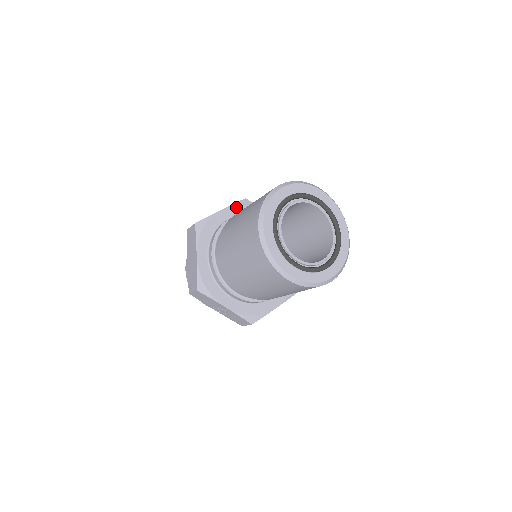
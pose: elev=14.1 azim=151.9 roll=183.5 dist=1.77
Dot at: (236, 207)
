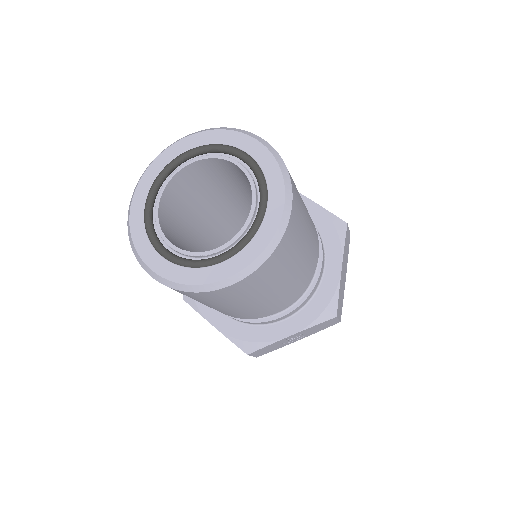
Dot at: occluded
